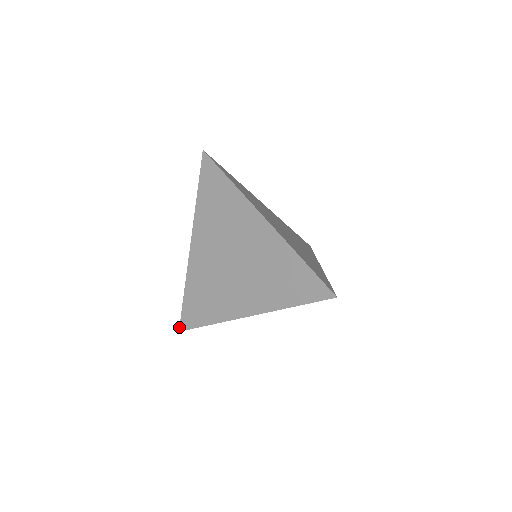
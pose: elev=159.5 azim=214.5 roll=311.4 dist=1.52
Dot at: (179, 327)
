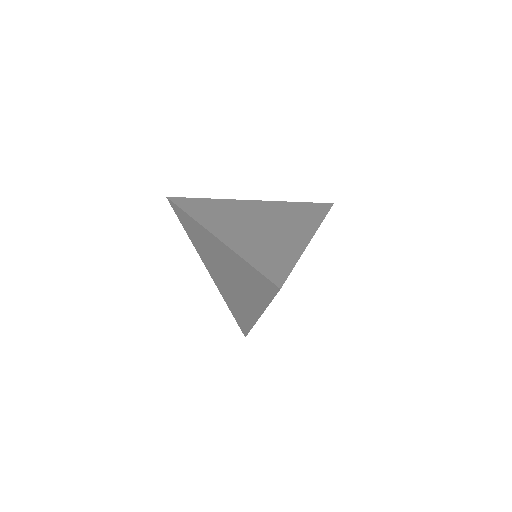
Dot at: occluded
